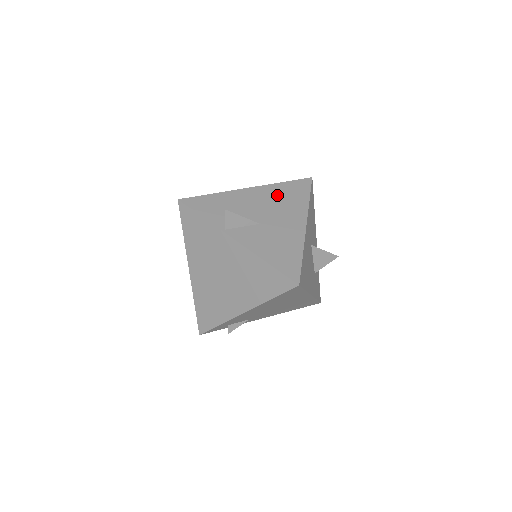
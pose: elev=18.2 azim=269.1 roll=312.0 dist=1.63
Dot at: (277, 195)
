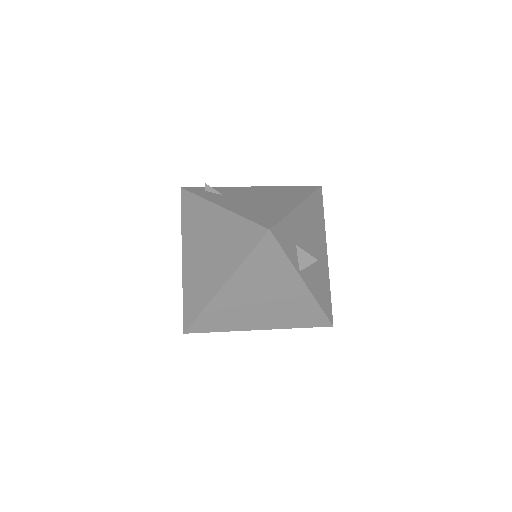
Dot at: (313, 214)
